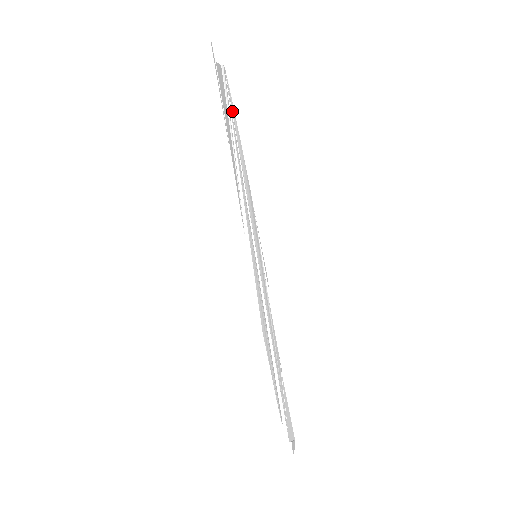
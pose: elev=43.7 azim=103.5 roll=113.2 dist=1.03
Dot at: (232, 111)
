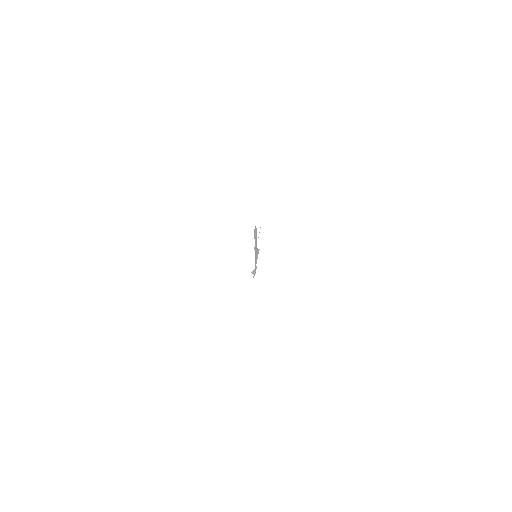
Dot at: occluded
